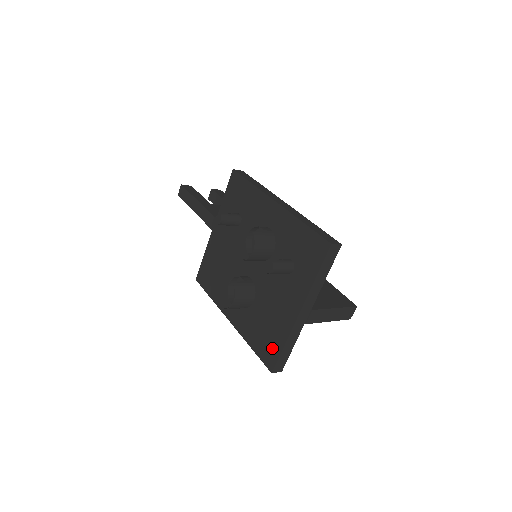
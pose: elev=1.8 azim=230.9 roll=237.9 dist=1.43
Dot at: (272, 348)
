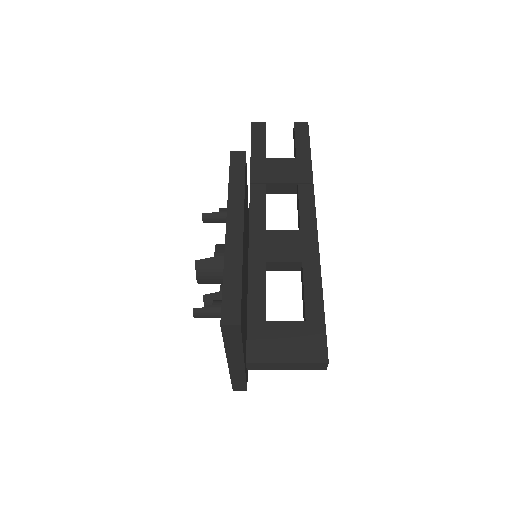
Dot at: occluded
